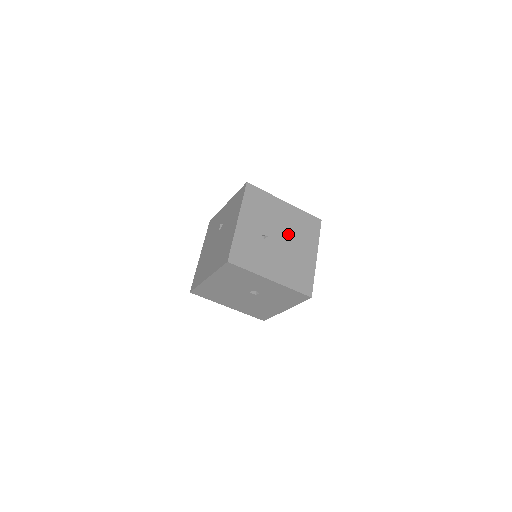
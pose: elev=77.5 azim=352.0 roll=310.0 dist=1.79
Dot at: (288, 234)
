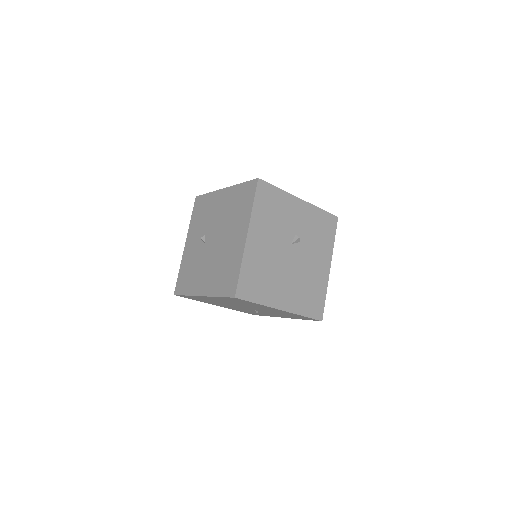
Dot at: occluded
